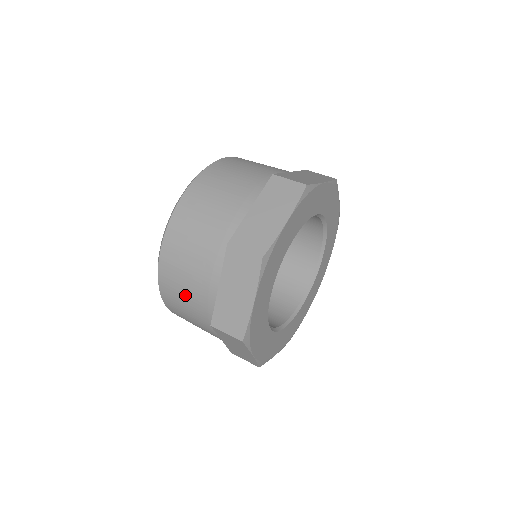
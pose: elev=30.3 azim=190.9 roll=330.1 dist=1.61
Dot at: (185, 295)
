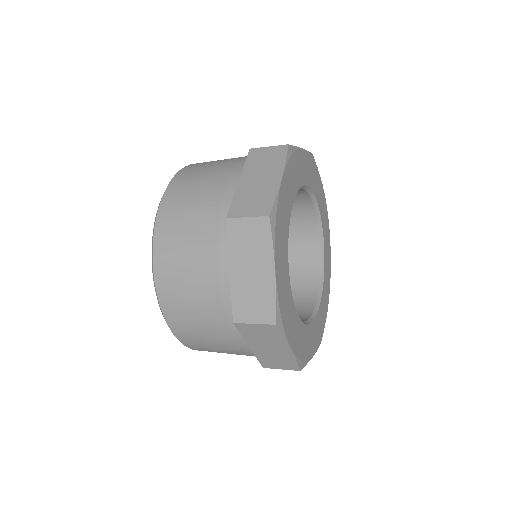
Dot at: (192, 214)
